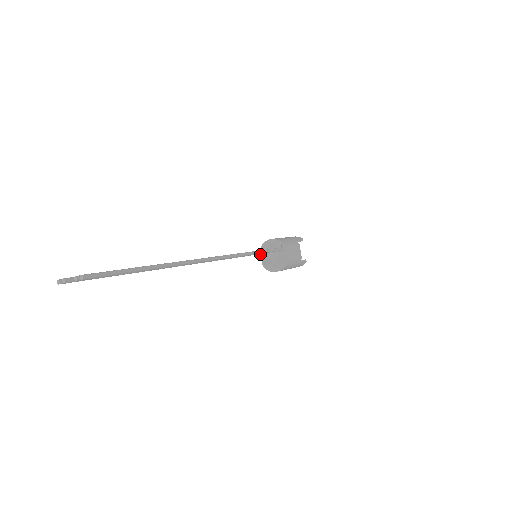
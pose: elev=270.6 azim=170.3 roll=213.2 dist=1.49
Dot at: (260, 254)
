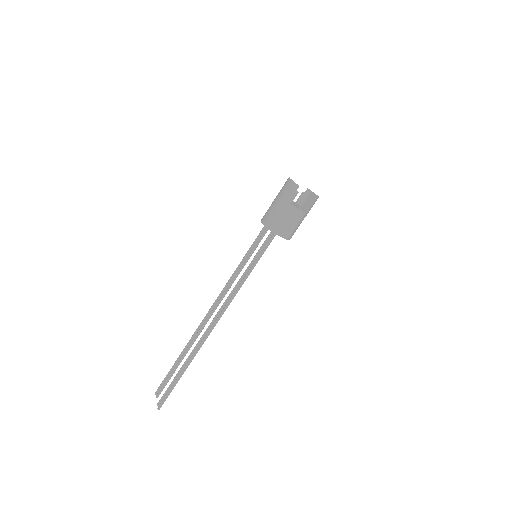
Dot at: occluded
